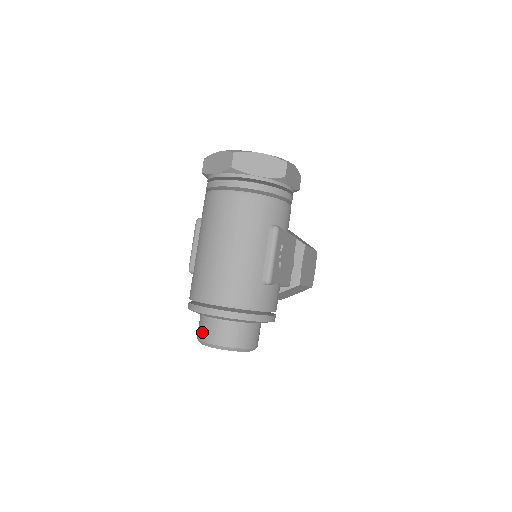
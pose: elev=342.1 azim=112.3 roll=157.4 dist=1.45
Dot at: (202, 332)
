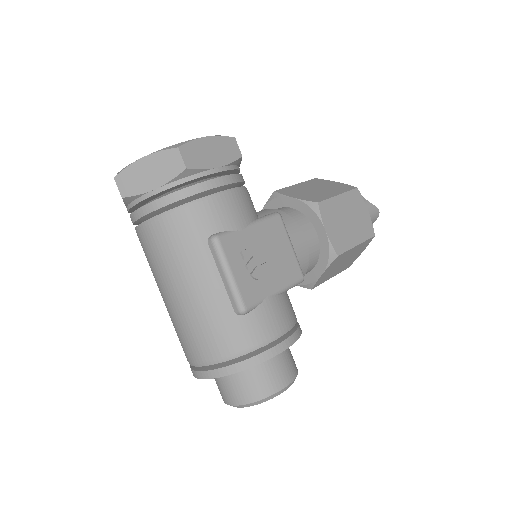
Dot at: occluded
